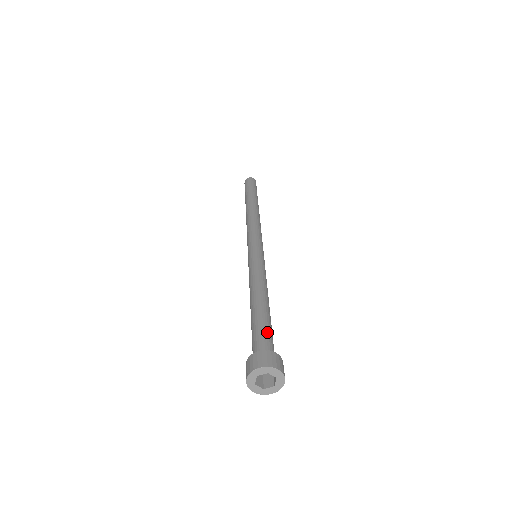
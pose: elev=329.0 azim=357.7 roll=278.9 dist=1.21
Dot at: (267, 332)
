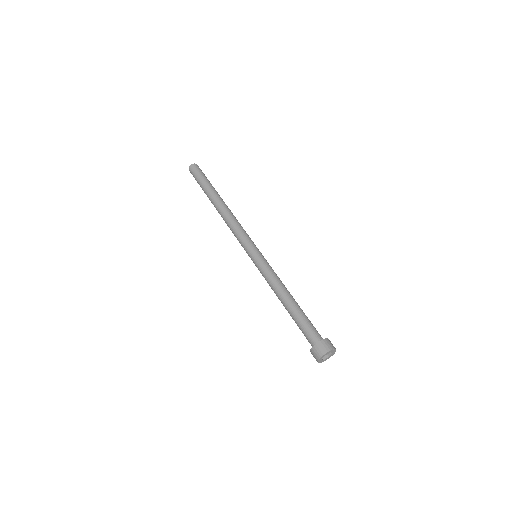
Dot at: (306, 326)
